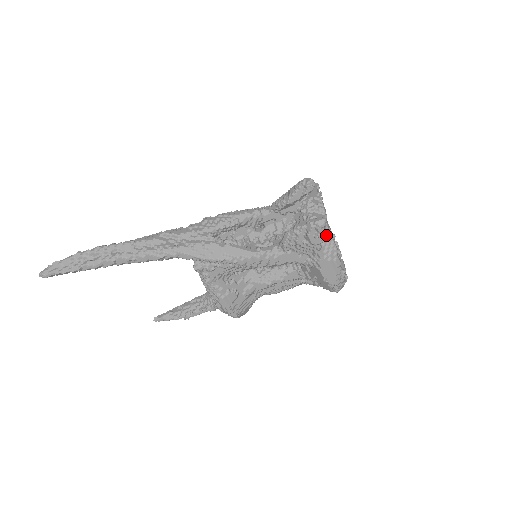
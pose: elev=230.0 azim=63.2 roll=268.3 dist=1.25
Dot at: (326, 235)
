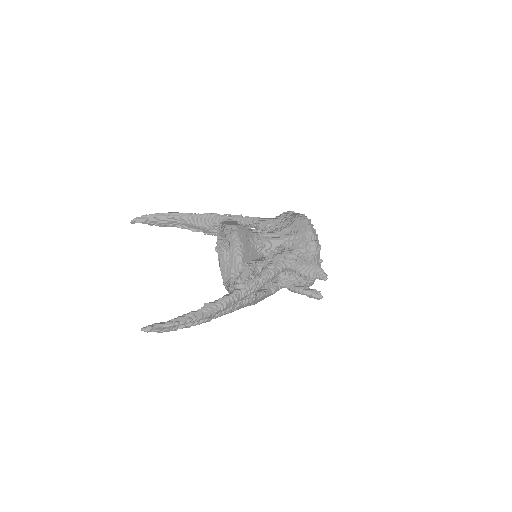
Dot at: (312, 284)
